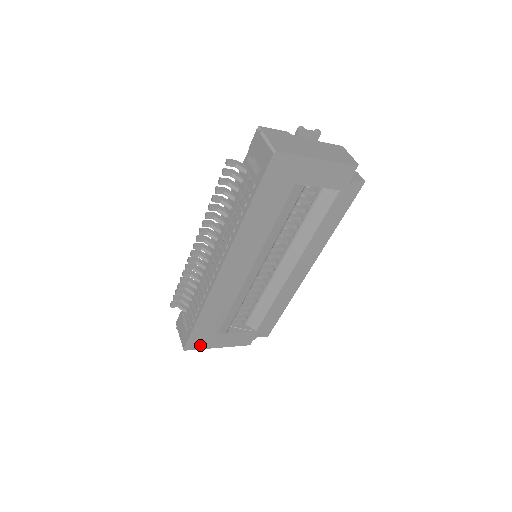
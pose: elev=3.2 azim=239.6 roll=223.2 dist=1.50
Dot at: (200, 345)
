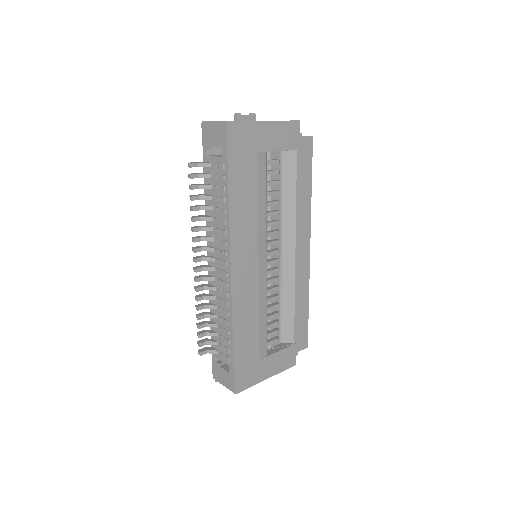
Dot at: (248, 381)
